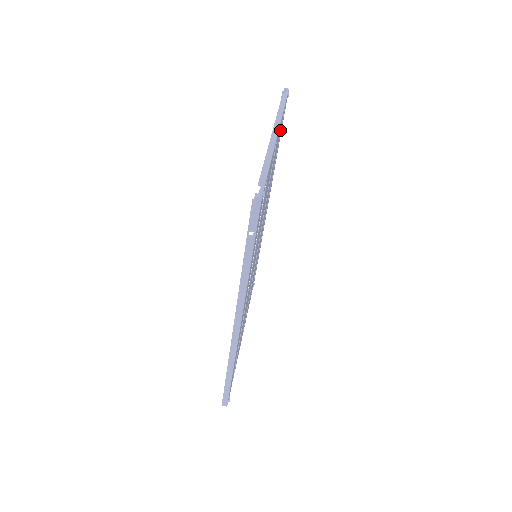
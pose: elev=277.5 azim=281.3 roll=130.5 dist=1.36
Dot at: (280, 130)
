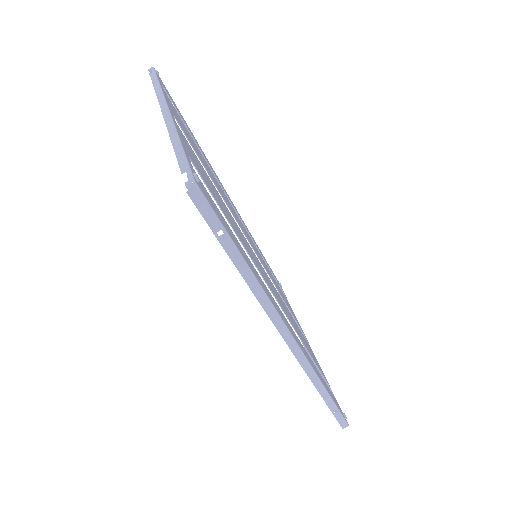
Dot at: (176, 112)
